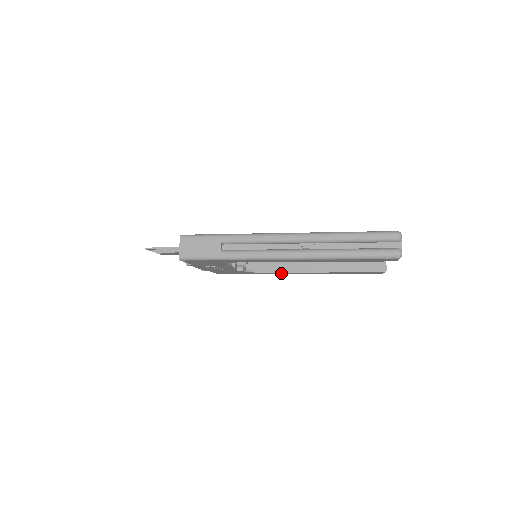
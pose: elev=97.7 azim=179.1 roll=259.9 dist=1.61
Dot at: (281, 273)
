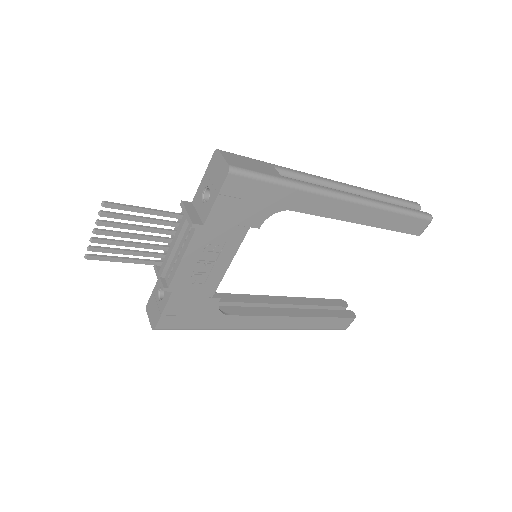
Dot at: (249, 325)
